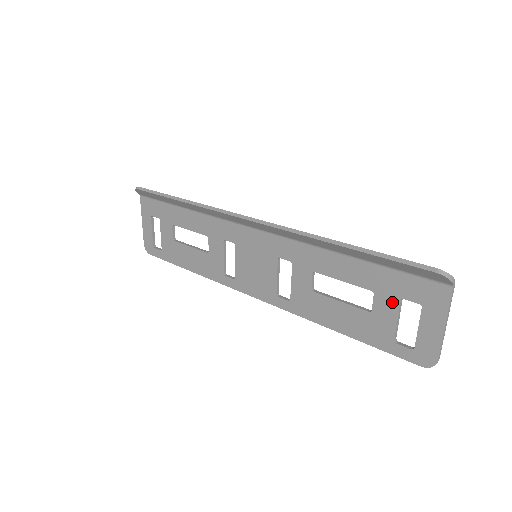
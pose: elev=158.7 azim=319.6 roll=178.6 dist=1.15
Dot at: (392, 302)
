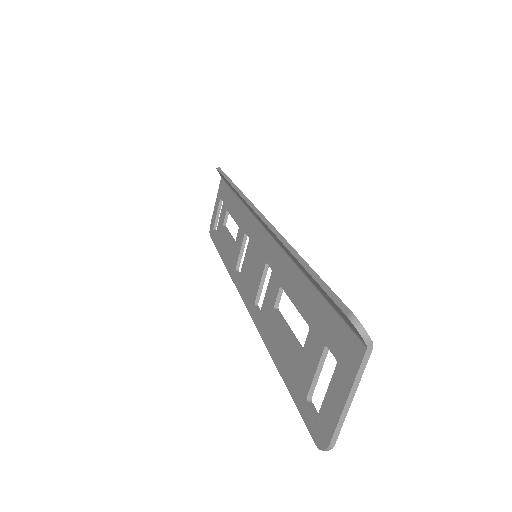
Dot at: (318, 346)
